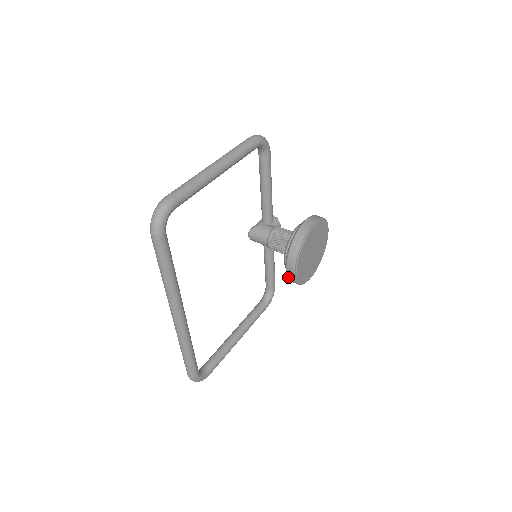
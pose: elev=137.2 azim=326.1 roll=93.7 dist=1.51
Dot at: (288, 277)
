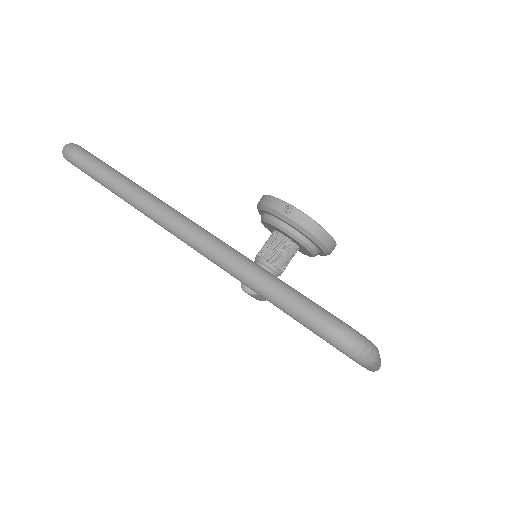
Dot at: (297, 222)
